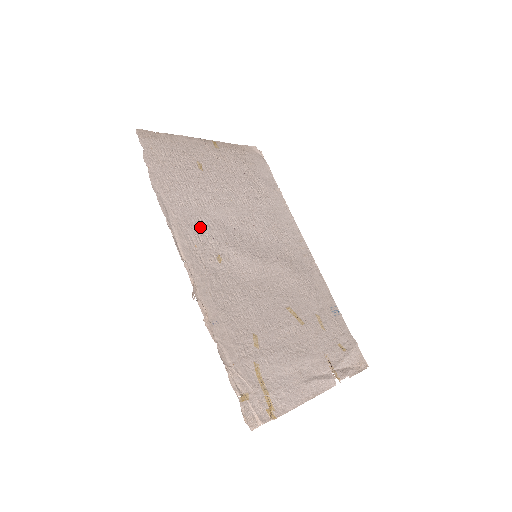
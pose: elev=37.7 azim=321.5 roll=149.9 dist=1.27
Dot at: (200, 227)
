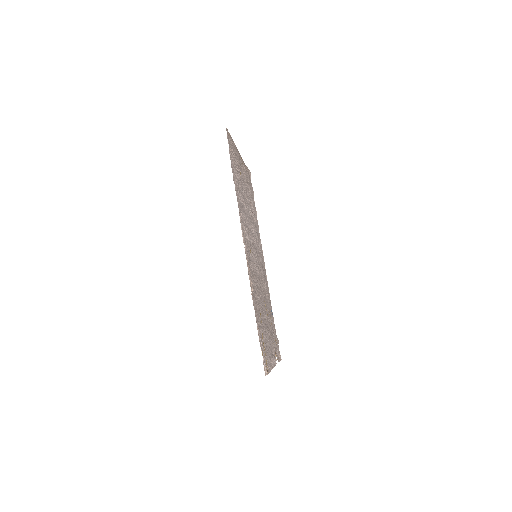
Dot at: (244, 221)
